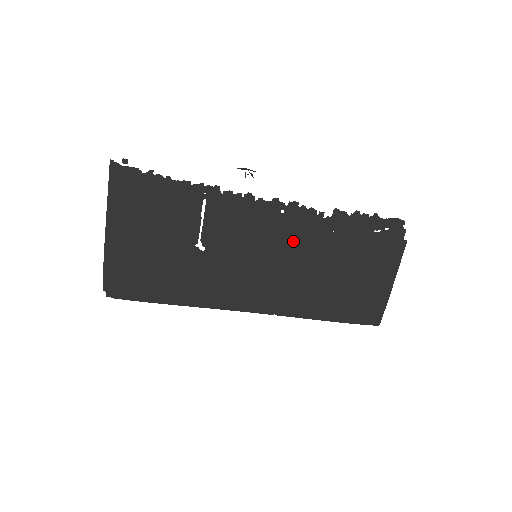
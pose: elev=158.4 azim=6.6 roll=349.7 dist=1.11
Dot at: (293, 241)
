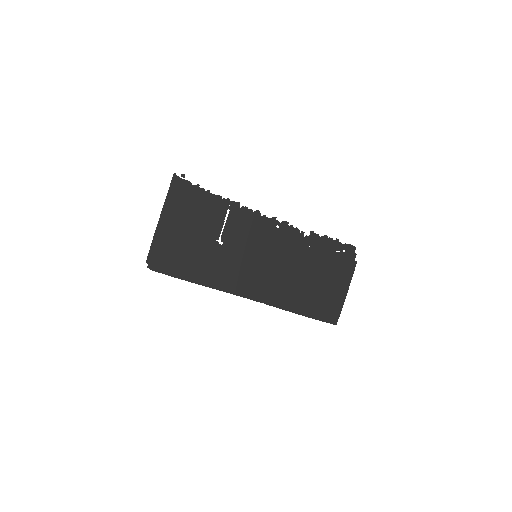
Dot at: (282, 249)
